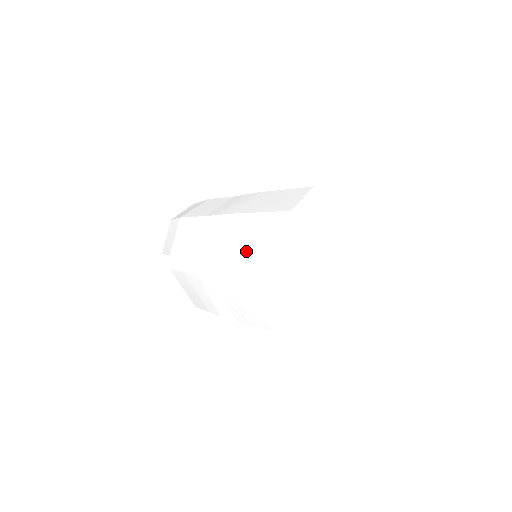
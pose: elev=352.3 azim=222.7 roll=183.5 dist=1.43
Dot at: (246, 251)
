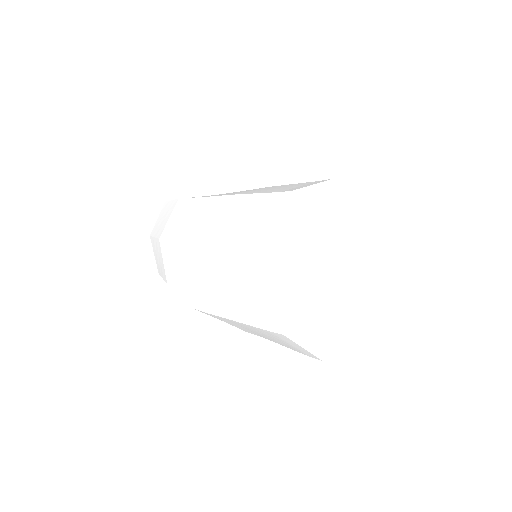
Dot at: (246, 292)
